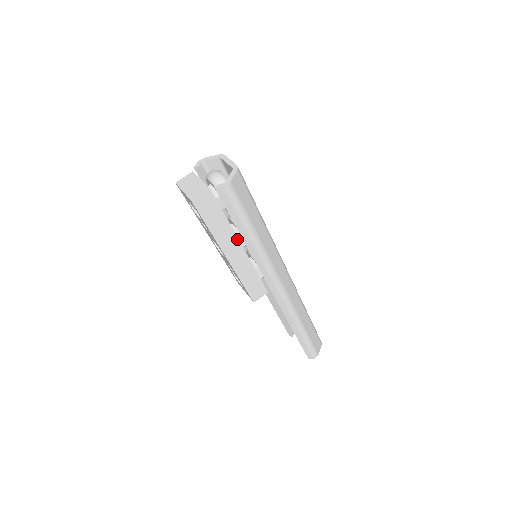
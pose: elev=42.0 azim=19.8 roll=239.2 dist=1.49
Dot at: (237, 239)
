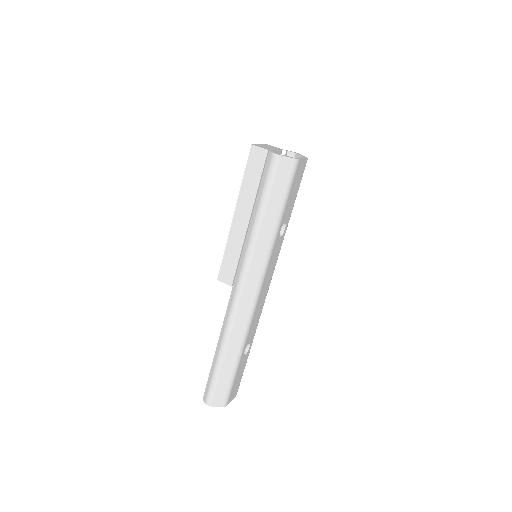
Dot at: (251, 211)
